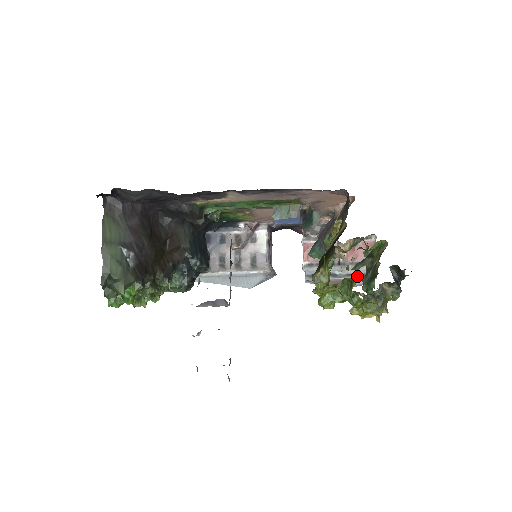
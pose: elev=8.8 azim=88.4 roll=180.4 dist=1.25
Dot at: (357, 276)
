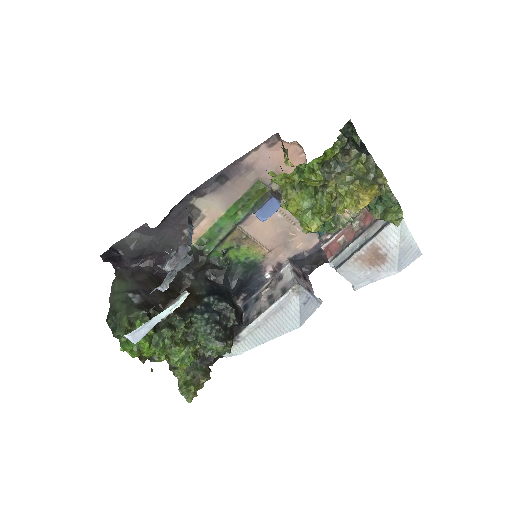
Dot at: (381, 229)
